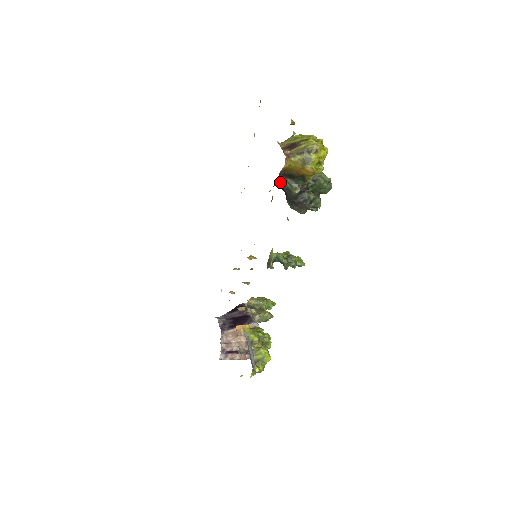
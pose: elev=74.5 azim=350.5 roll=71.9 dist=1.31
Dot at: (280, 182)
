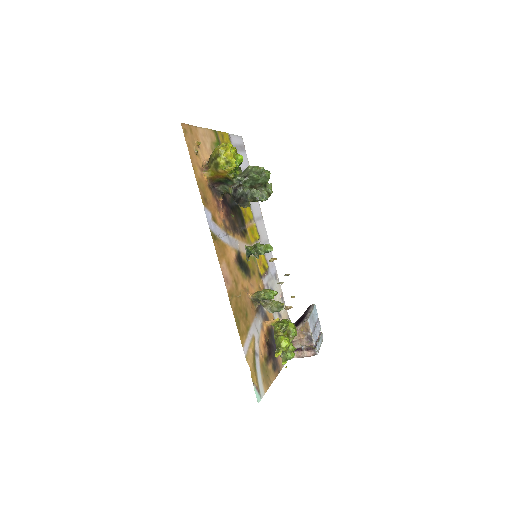
Dot at: (221, 190)
